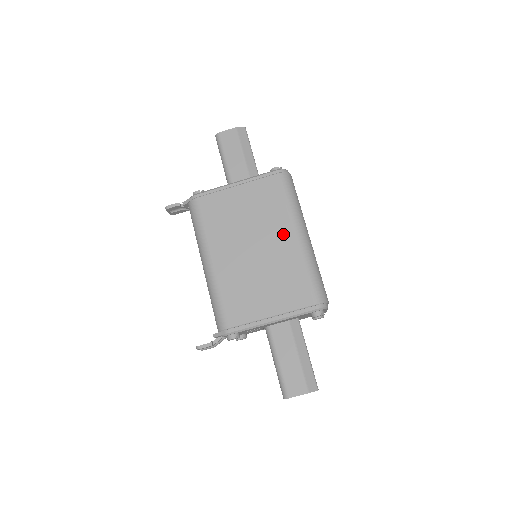
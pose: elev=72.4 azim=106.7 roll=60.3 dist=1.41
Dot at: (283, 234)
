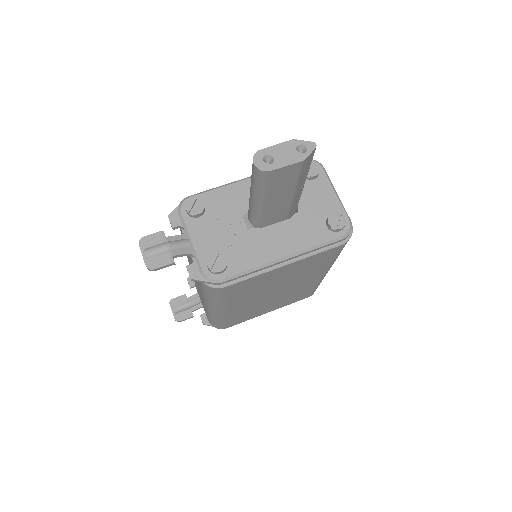
Dot at: occluded
